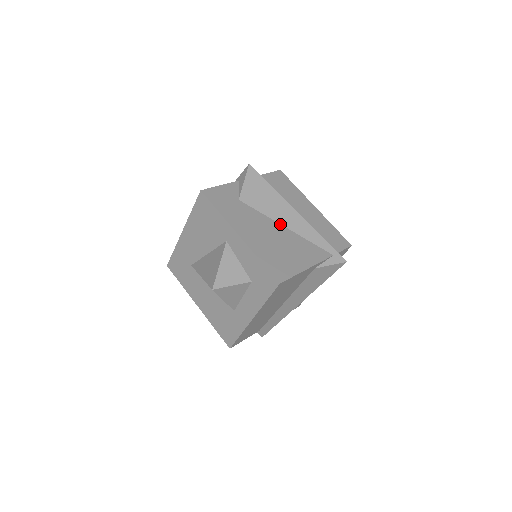
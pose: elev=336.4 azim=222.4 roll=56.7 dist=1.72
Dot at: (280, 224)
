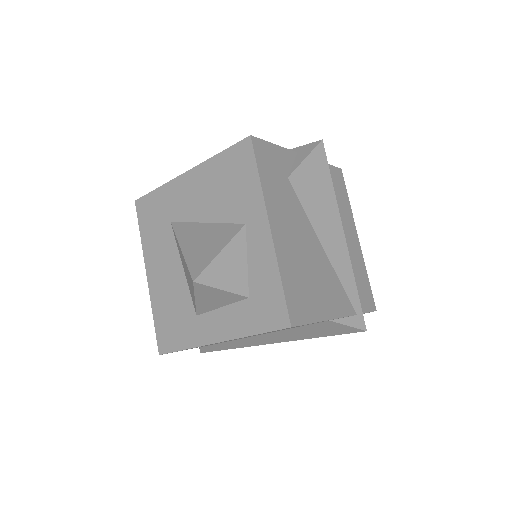
Dot at: (319, 240)
